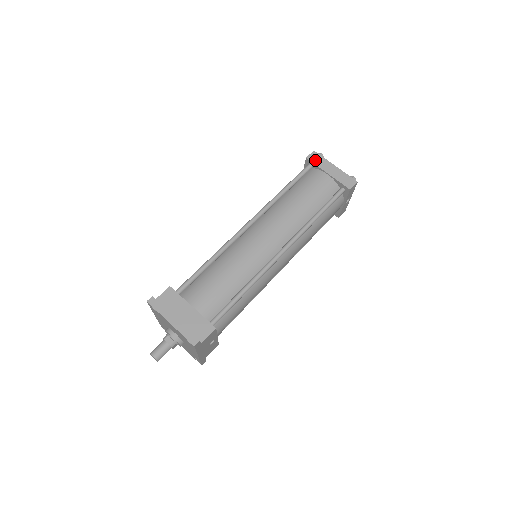
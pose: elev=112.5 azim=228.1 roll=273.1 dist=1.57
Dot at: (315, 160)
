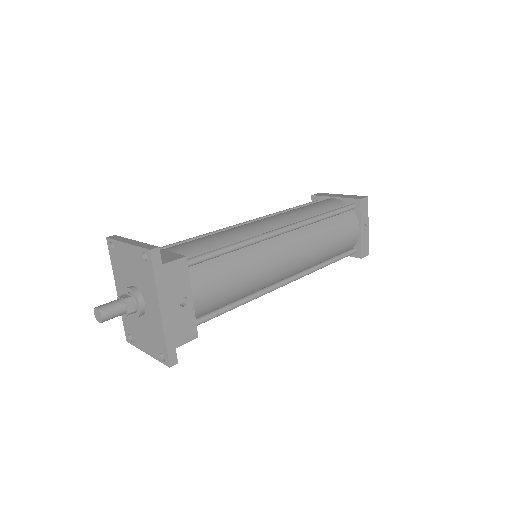
Dot at: (321, 195)
